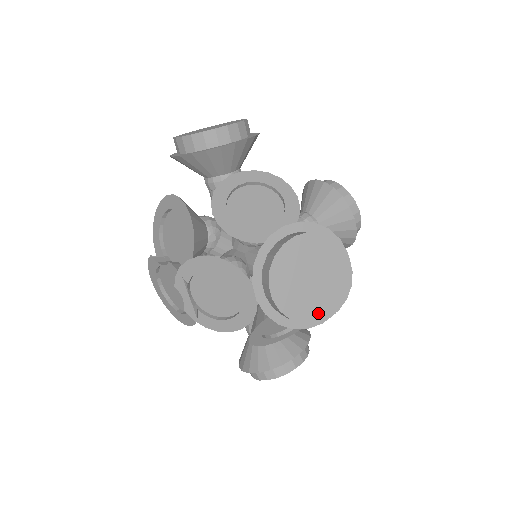
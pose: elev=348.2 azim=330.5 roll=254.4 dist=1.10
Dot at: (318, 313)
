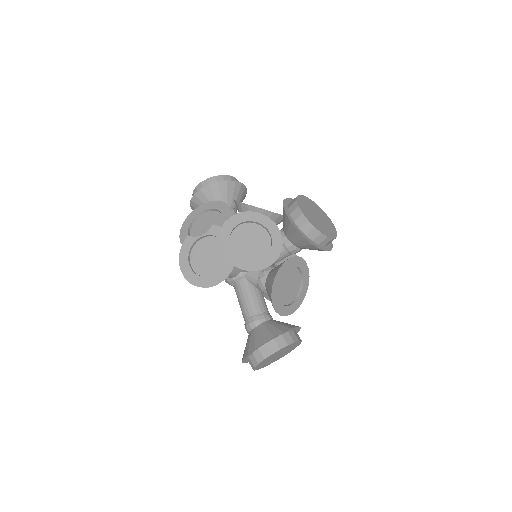
Dot at: (327, 233)
